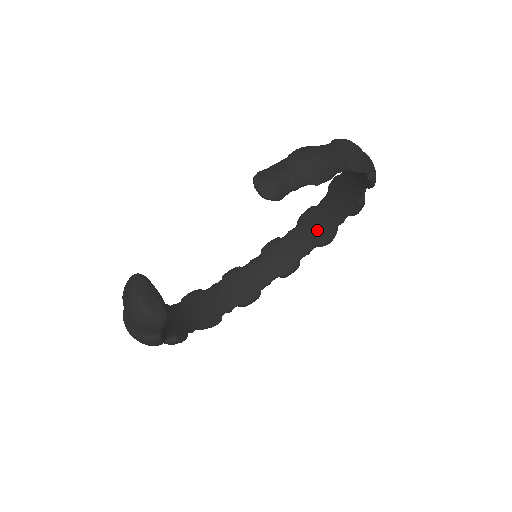
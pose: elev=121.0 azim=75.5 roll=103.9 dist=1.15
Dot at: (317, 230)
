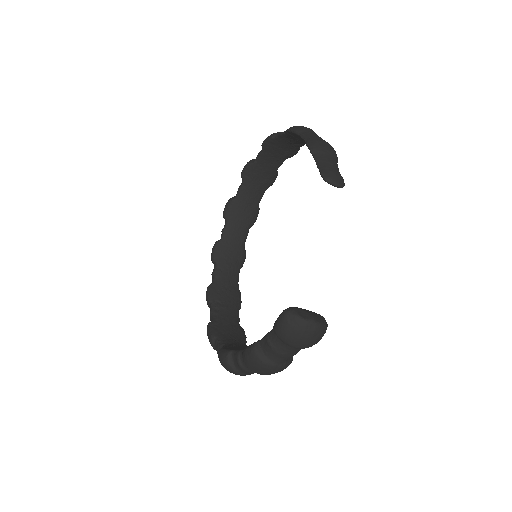
Dot at: (247, 214)
